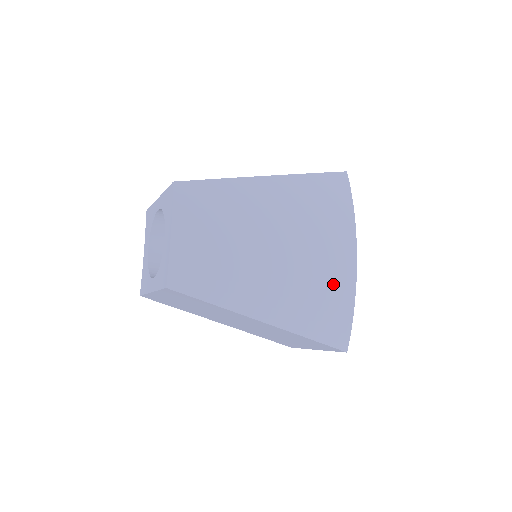
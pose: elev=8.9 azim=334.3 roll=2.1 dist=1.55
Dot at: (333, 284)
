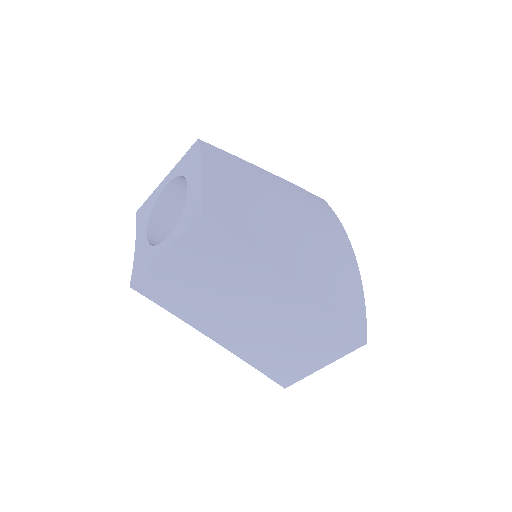
Dot at: (343, 269)
